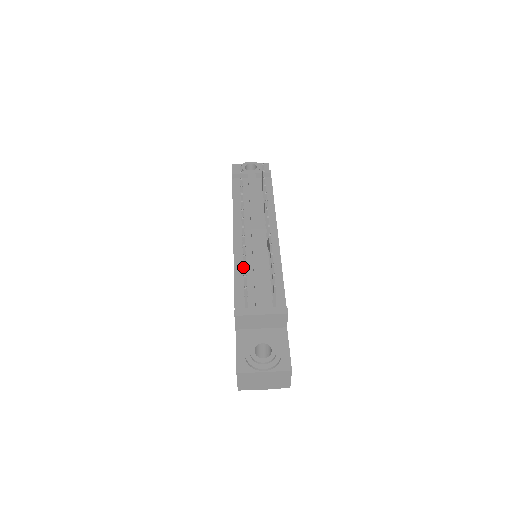
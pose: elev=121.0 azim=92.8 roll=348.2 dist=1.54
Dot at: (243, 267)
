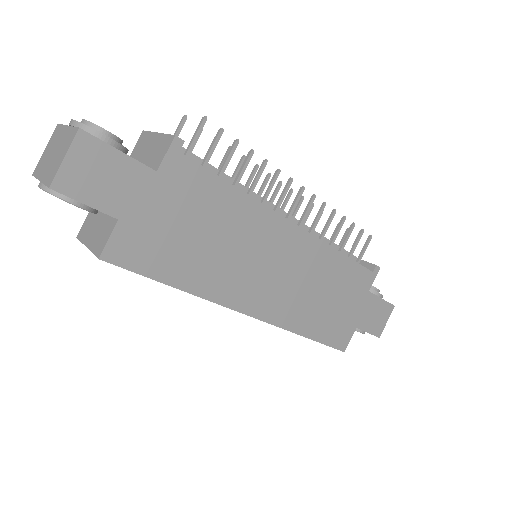
Dot at: occluded
